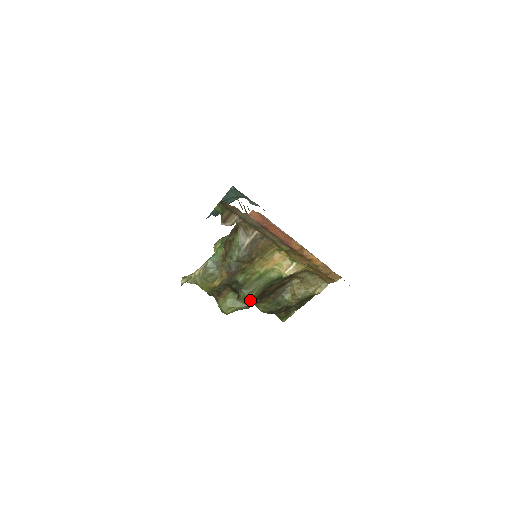
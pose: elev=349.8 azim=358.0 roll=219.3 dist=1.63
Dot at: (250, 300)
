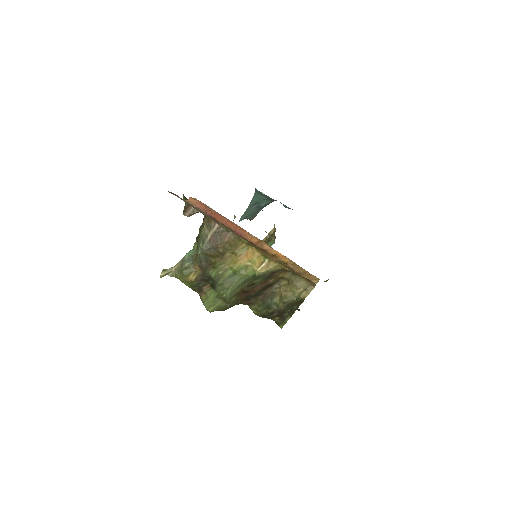
Dot at: (227, 298)
